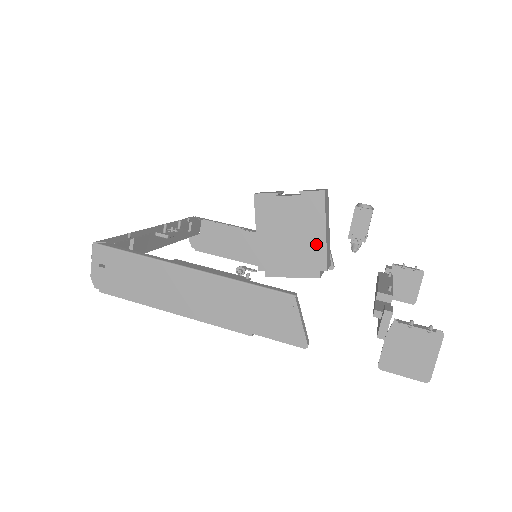
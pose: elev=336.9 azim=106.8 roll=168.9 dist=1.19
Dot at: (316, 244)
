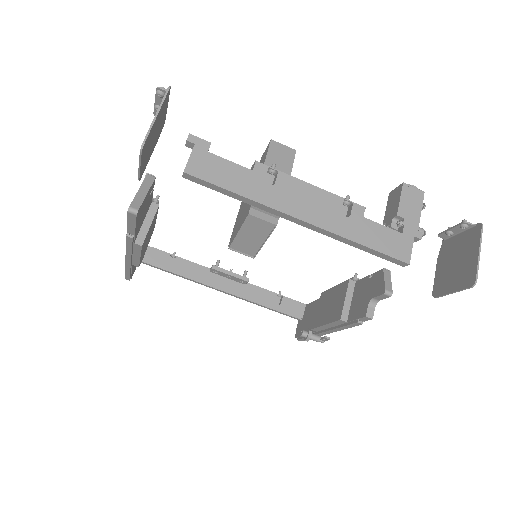
Dot at: occluded
